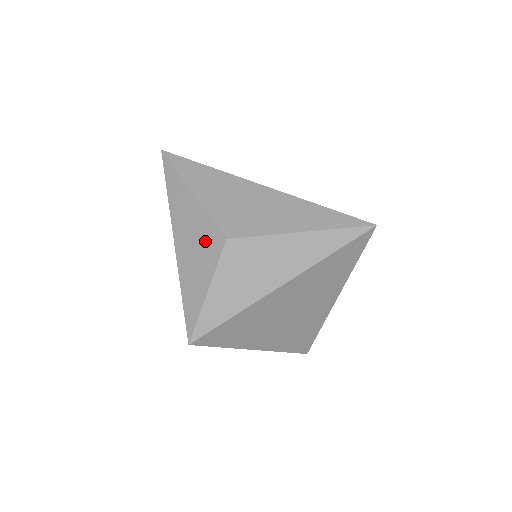
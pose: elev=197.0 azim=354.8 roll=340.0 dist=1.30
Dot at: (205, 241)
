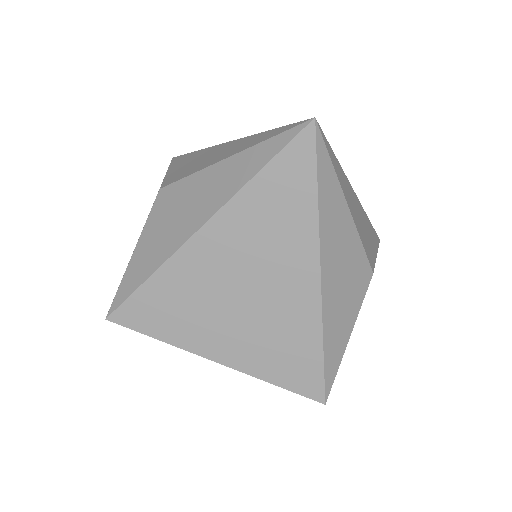
Dot at: occluded
